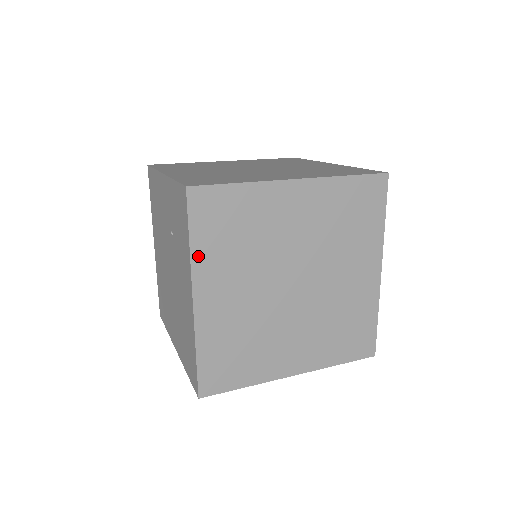
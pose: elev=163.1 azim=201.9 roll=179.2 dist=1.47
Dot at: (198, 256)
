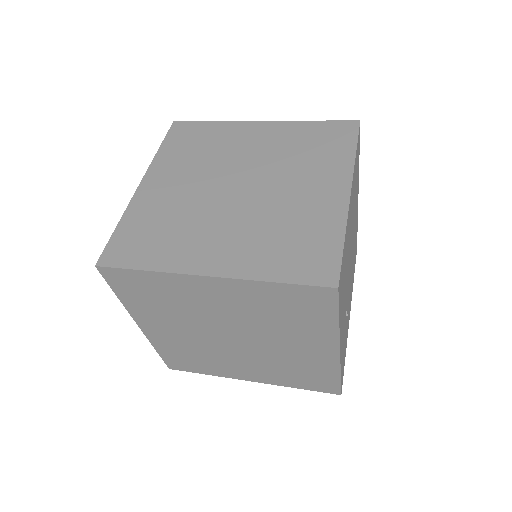
Dot at: (160, 157)
